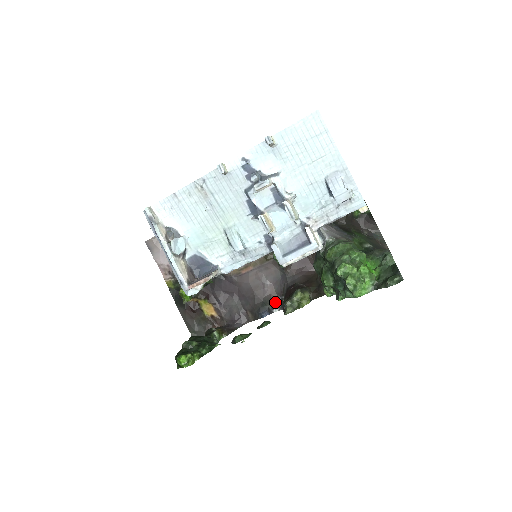
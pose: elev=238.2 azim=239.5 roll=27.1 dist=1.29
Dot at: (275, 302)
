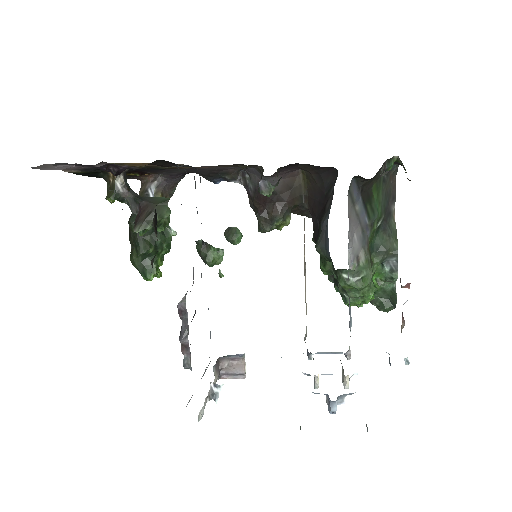
Dot at: (235, 175)
